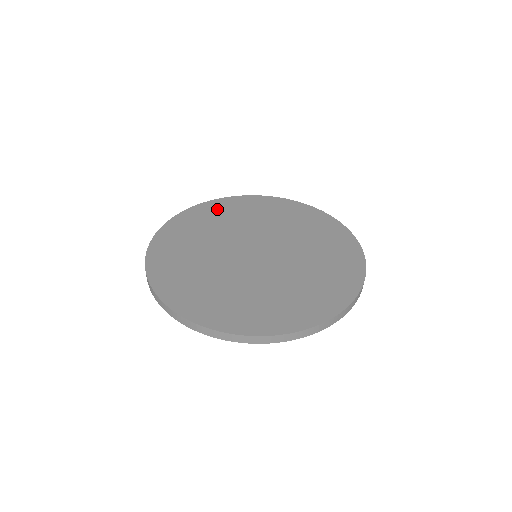
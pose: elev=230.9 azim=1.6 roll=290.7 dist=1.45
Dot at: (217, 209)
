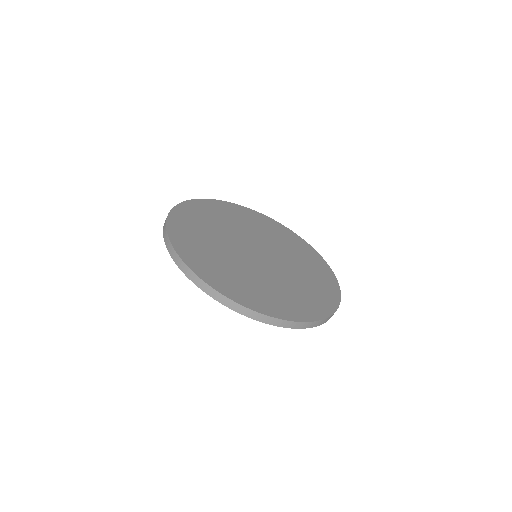
Dot at: (186, 222)
